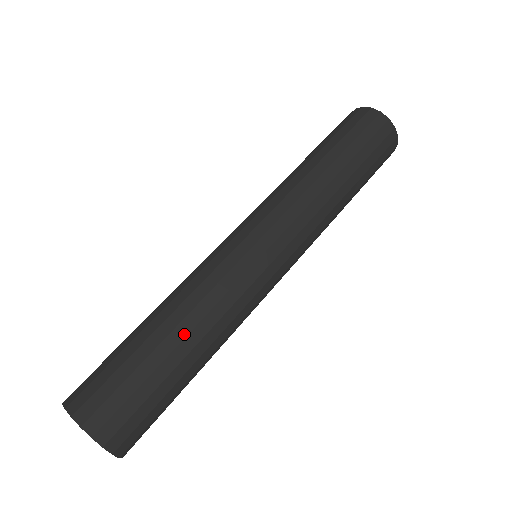
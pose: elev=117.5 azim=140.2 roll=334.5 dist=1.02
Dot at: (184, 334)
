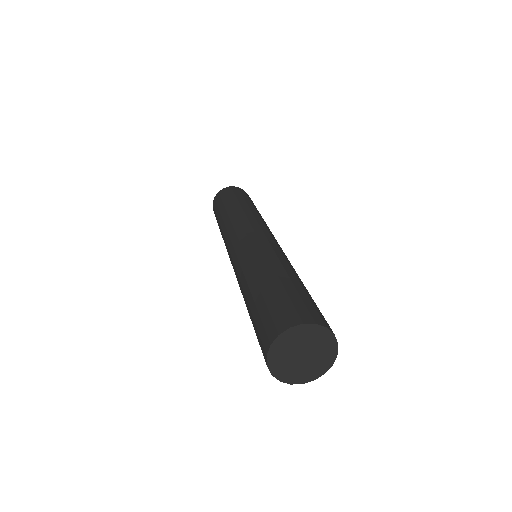
Dot at: (300, 279)
